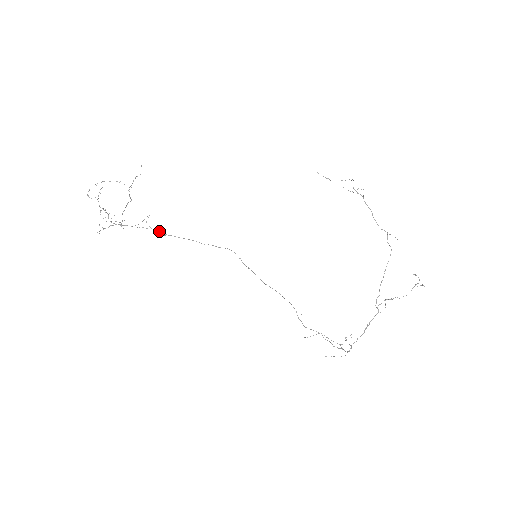
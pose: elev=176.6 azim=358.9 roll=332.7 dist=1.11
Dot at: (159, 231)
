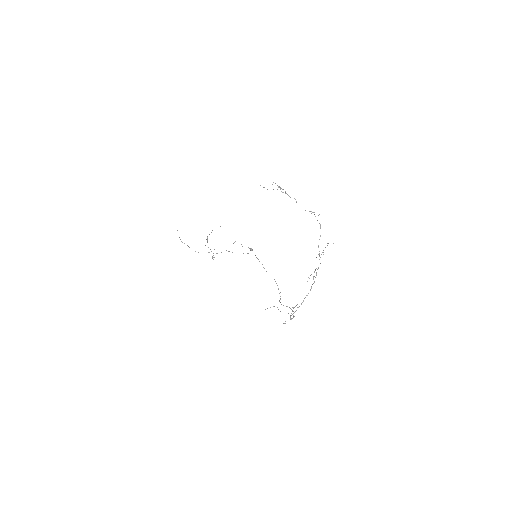
Dot at: occluded
